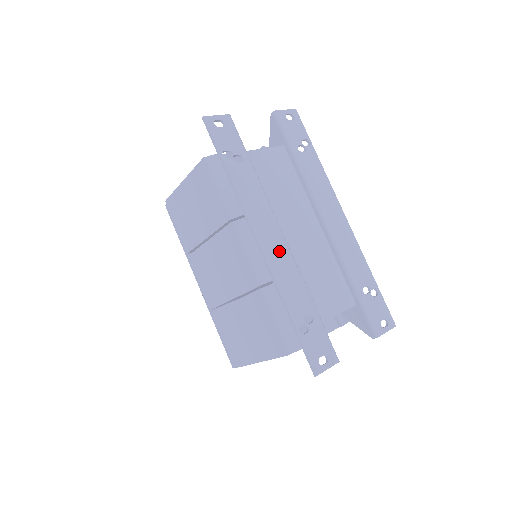
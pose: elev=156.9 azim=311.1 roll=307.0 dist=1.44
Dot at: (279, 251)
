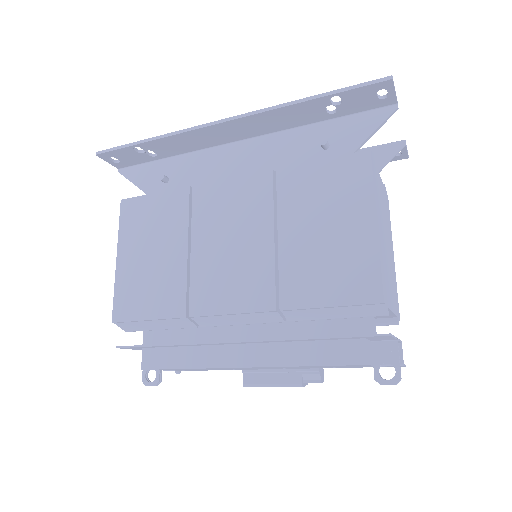
Dot at: (249, 127)
